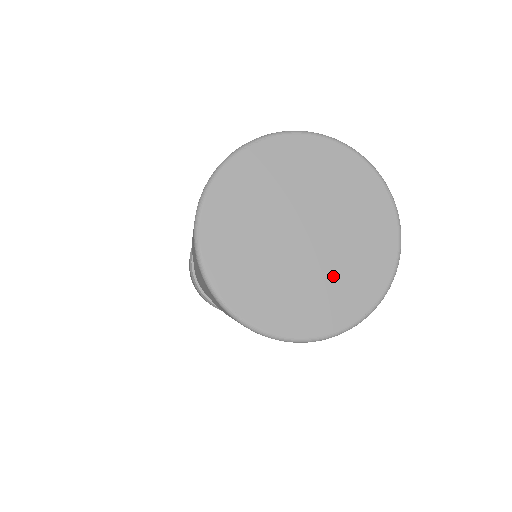
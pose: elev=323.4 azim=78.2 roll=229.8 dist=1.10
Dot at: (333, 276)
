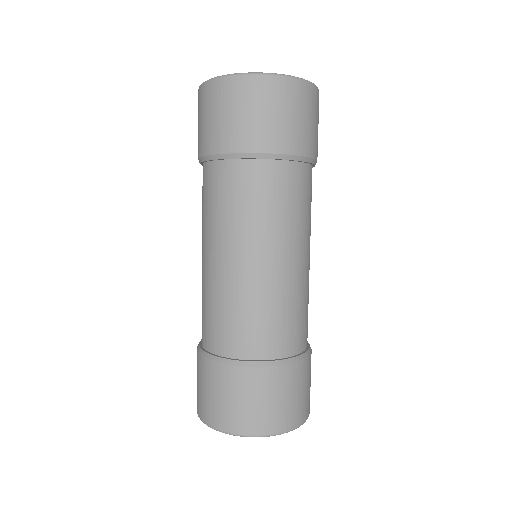
Dot at: occluded
